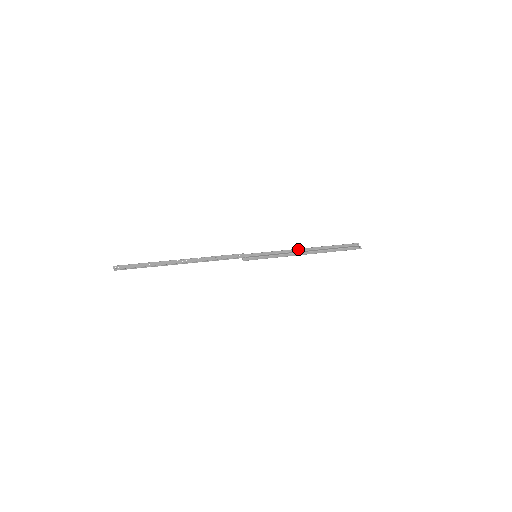
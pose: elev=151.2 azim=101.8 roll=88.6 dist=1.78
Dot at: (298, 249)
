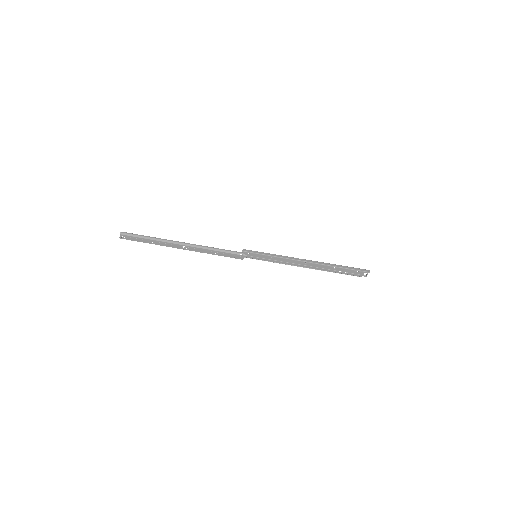
Dot at: (302, 261)
